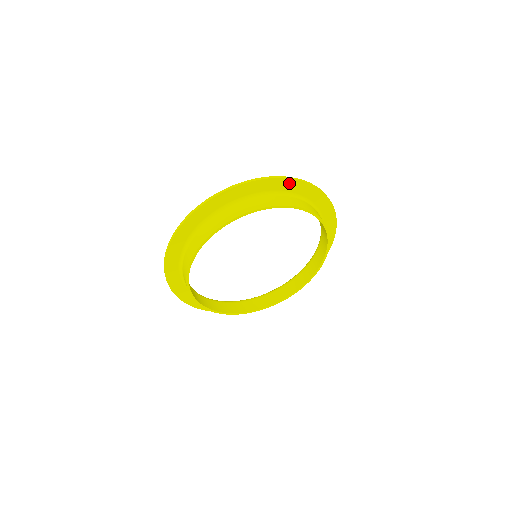
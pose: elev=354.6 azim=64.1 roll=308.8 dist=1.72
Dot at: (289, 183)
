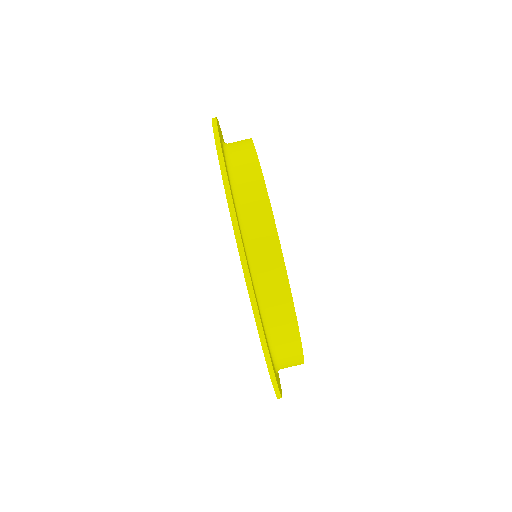
Dot at: occluded
